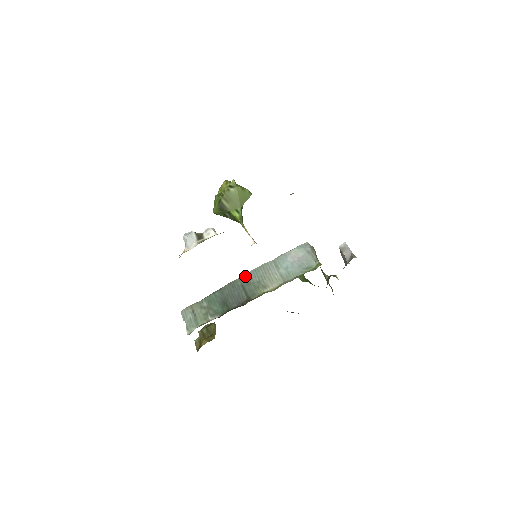
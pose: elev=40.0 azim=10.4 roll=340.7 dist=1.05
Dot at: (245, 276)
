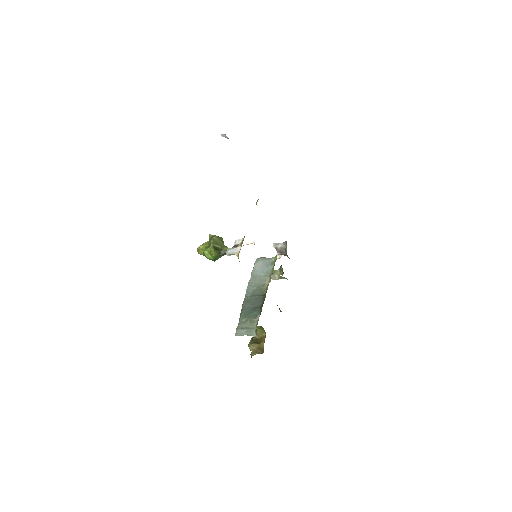
Dot at: (247, 293)
